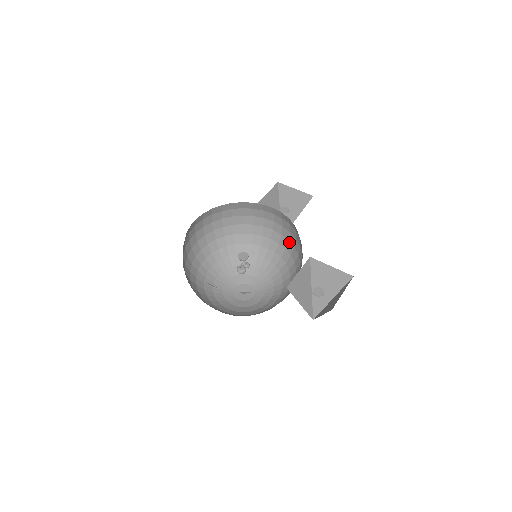
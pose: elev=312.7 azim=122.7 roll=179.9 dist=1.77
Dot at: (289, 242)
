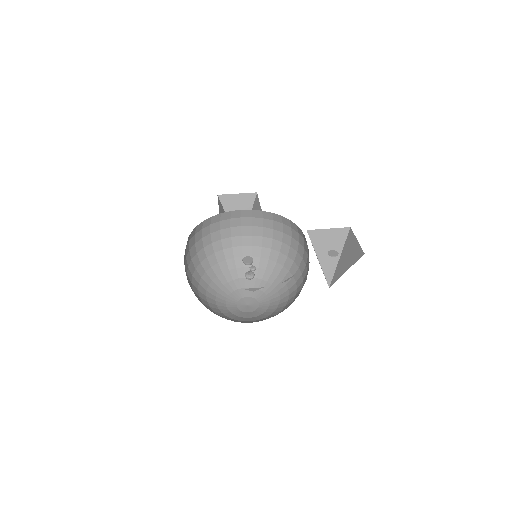
Dot at: (264, 238)
